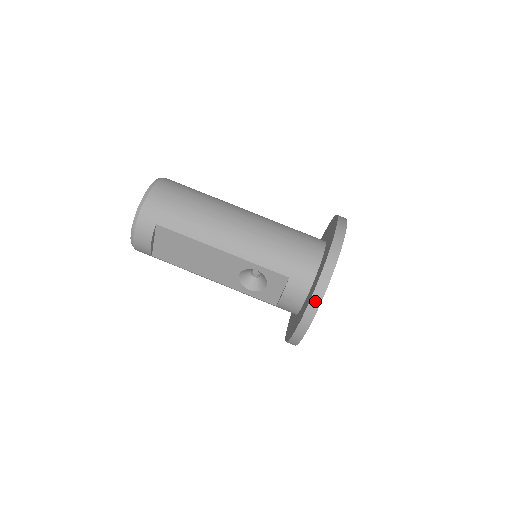
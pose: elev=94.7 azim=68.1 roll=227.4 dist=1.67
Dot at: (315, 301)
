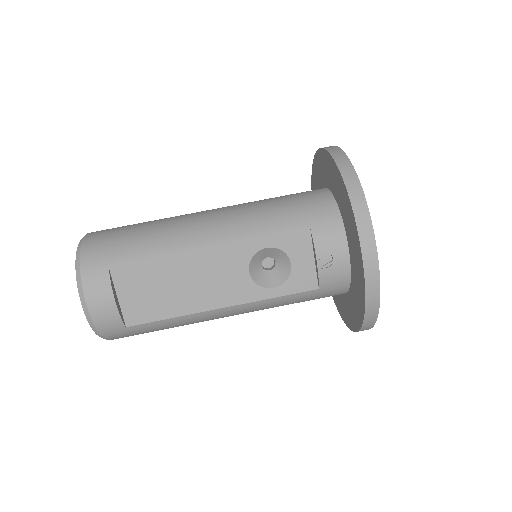
Dot at: (360, 212)
